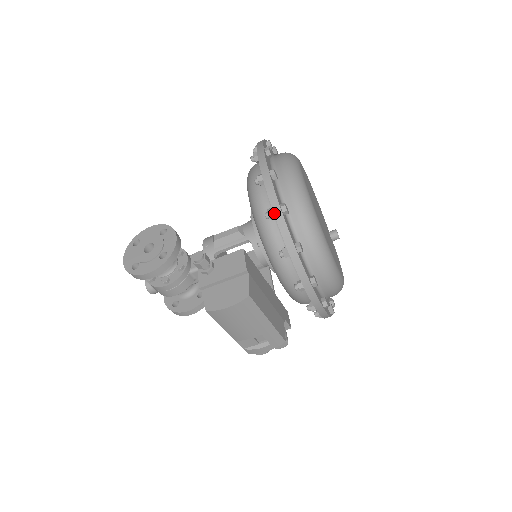
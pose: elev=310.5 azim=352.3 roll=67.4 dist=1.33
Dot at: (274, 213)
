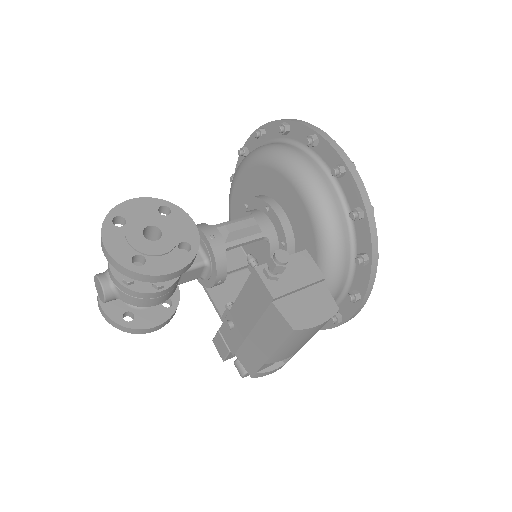
Dot at: (367, 214)
